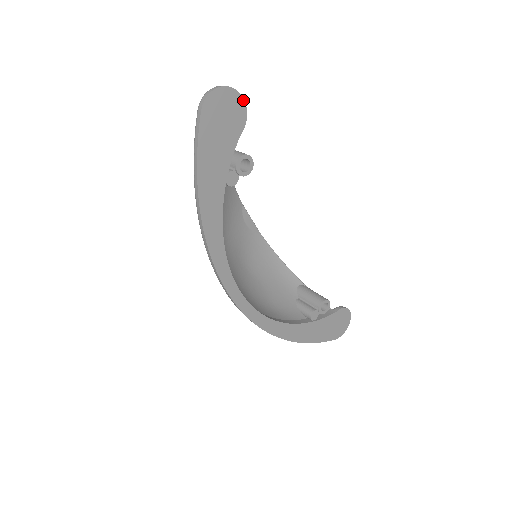
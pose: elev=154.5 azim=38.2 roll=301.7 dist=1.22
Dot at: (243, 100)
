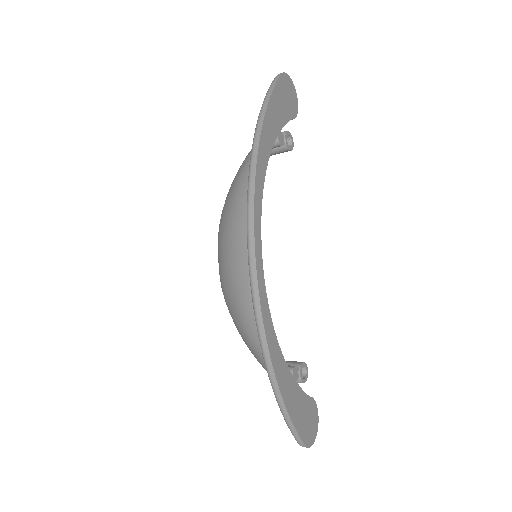
Dot at: (297, 104)
